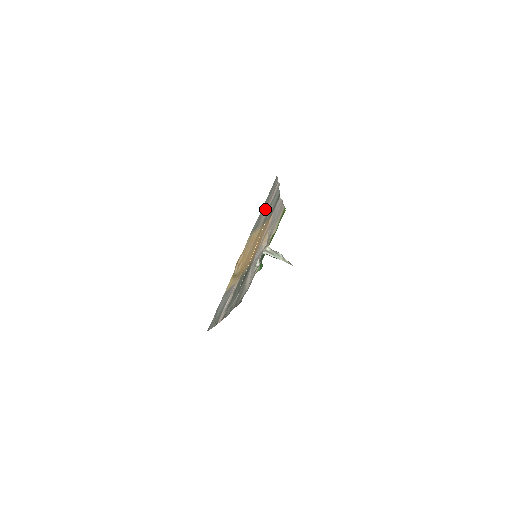
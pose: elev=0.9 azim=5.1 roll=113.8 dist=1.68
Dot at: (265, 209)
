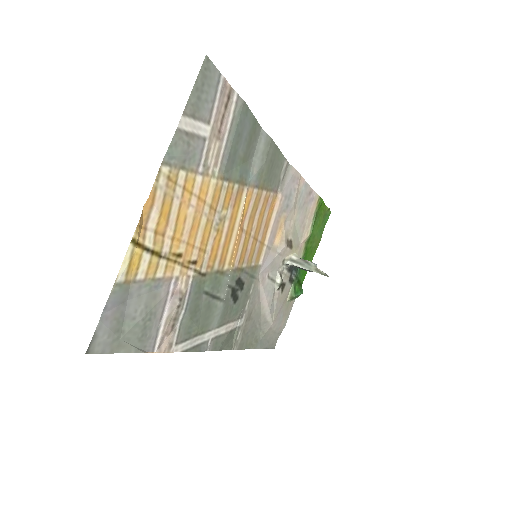
Dot at: (207, 134)
